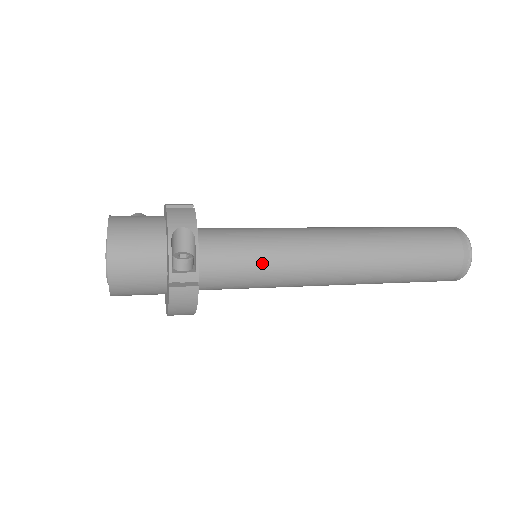
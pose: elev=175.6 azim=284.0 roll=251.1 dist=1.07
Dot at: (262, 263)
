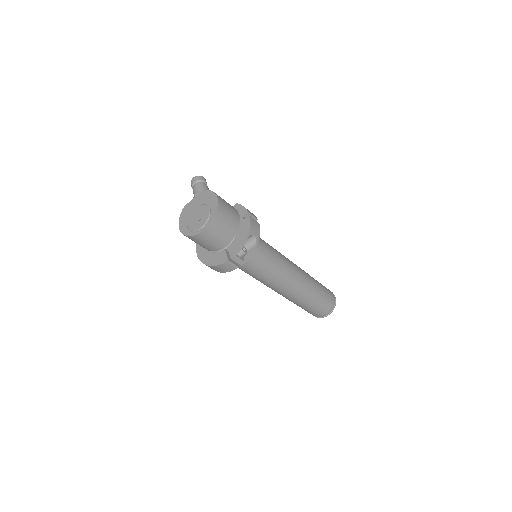
Dot at: (264, 268)
